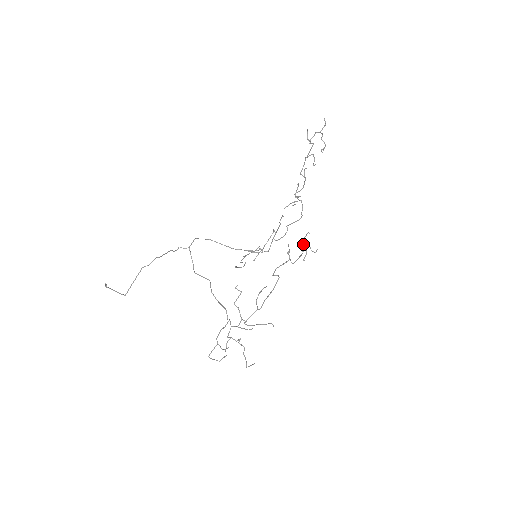
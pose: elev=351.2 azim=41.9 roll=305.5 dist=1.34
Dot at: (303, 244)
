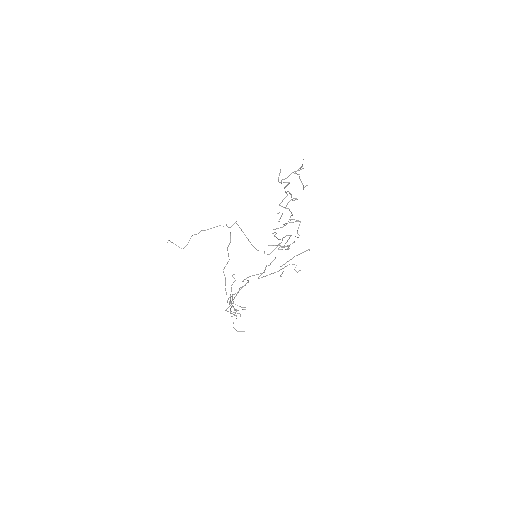
Dot at: (286, 262)
